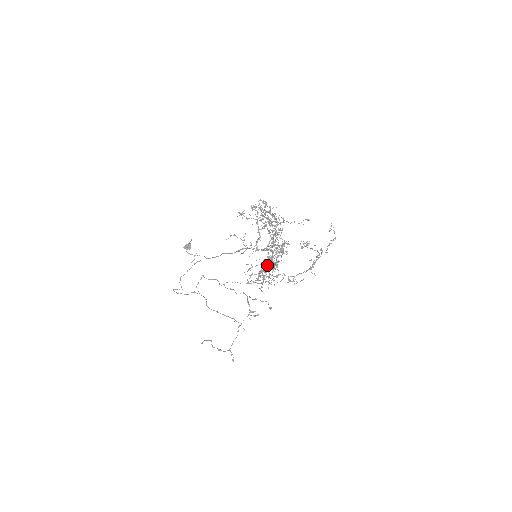
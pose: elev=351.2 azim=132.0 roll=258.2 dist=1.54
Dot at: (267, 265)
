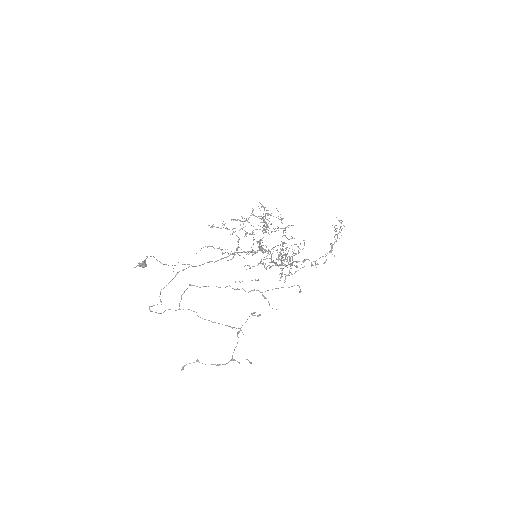
Dot at: (286, 255)
